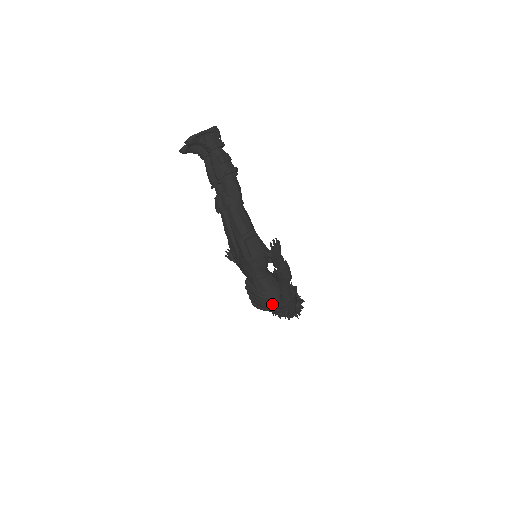
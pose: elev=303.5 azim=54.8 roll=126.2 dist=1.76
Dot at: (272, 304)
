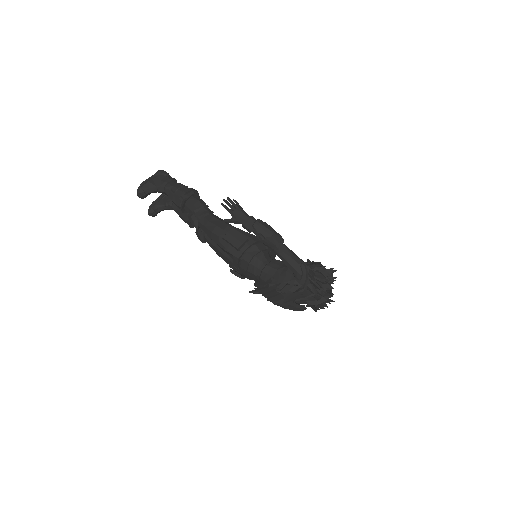
Dot at: (287, 285)
